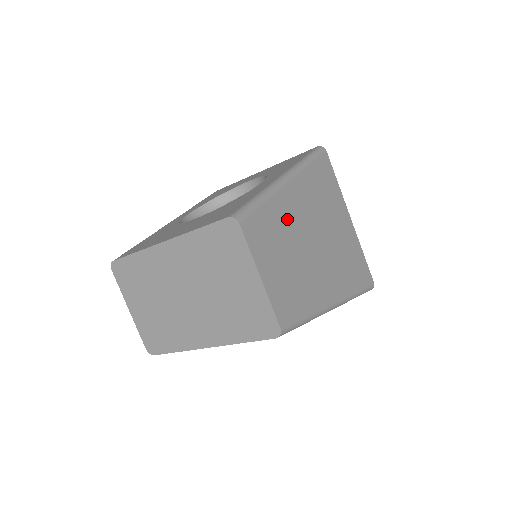
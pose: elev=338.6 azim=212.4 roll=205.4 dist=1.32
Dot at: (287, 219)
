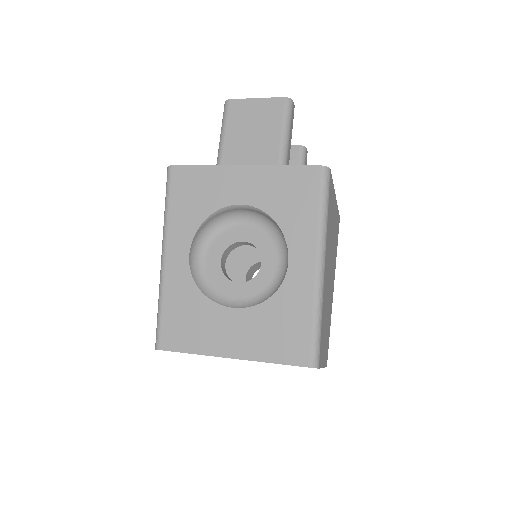
Dot at: (325, 302)
